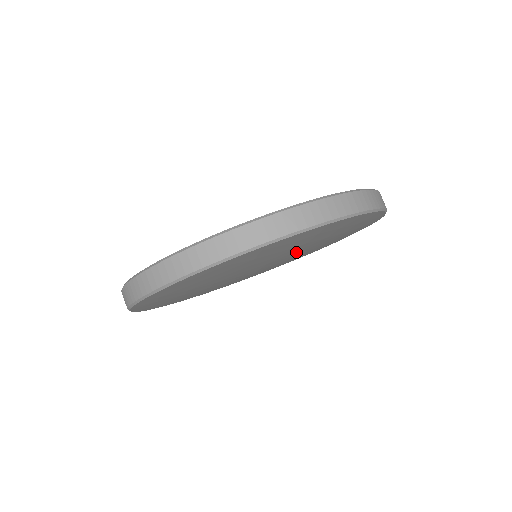
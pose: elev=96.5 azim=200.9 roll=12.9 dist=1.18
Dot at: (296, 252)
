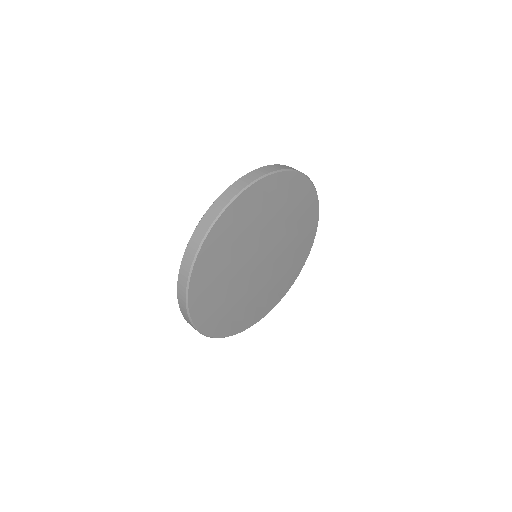
Dot at: (281, 255)
